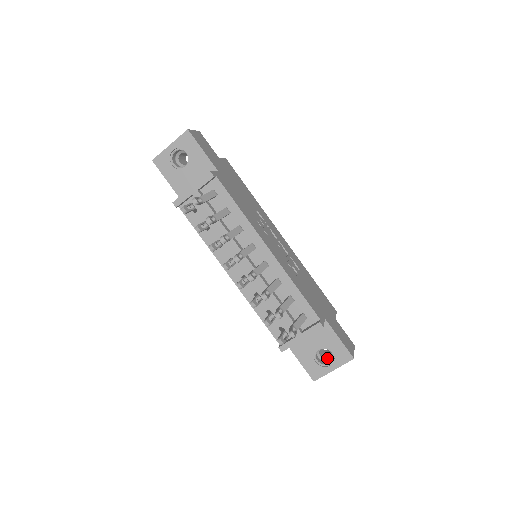
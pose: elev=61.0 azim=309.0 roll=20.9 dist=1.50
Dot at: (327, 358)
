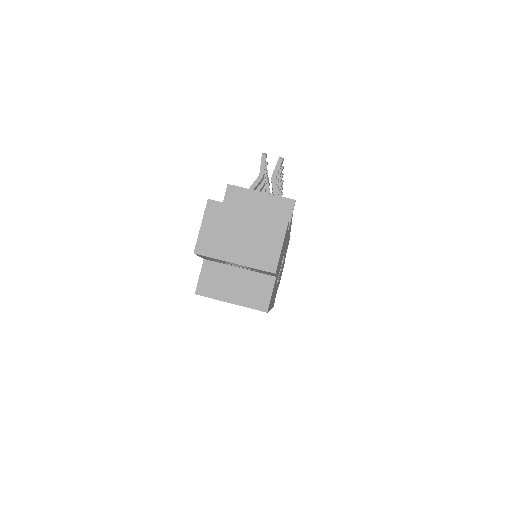
Dot at: occluded
